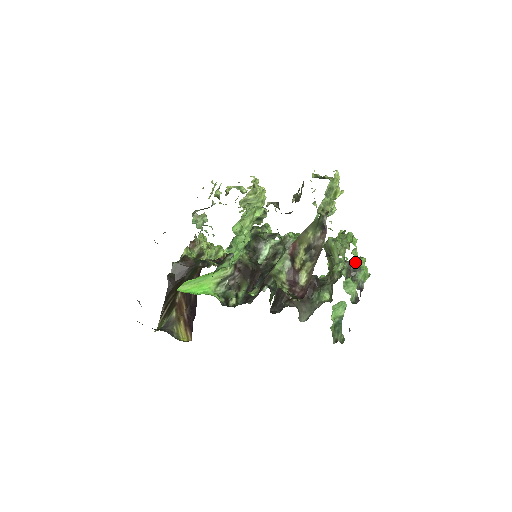
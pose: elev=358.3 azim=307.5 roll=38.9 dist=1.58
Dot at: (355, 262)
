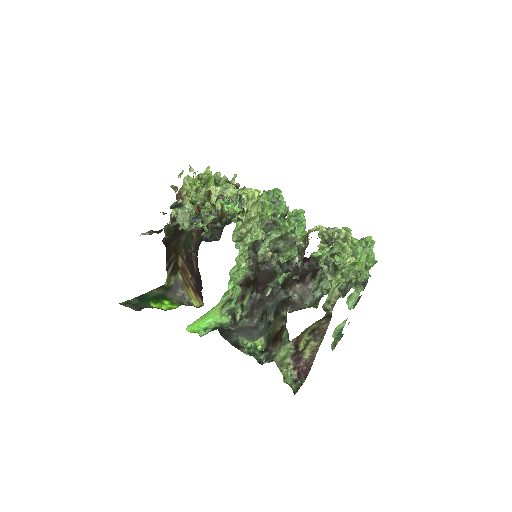
Dot at: occluded
